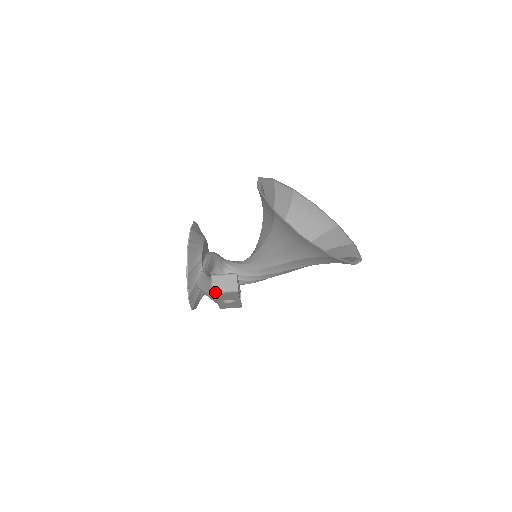
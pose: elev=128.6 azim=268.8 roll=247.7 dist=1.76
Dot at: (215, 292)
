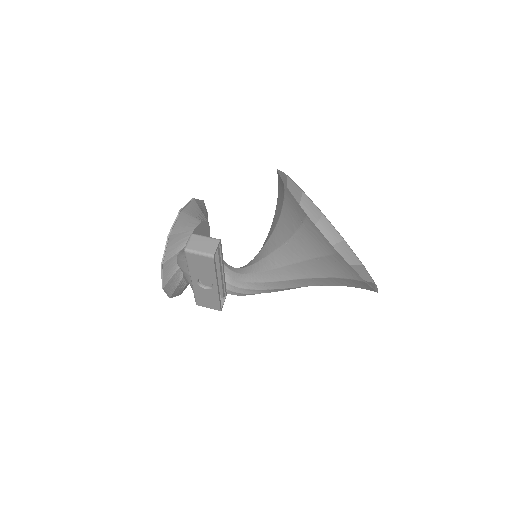
Dot at: (188, 250)
